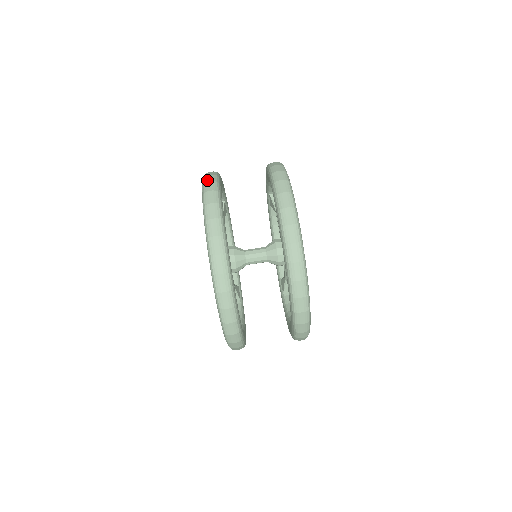
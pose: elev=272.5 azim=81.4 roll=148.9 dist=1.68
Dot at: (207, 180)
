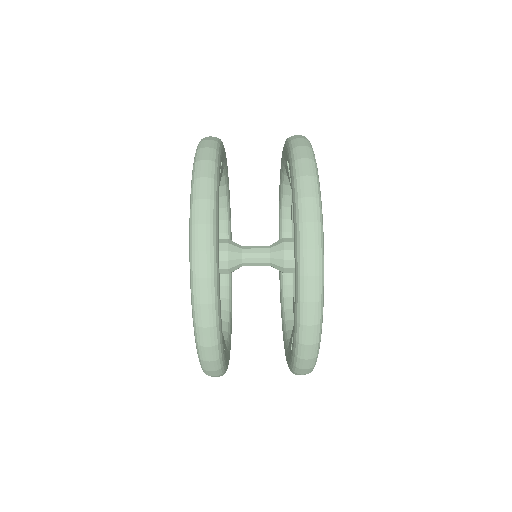
Dot at: (198, 194)
